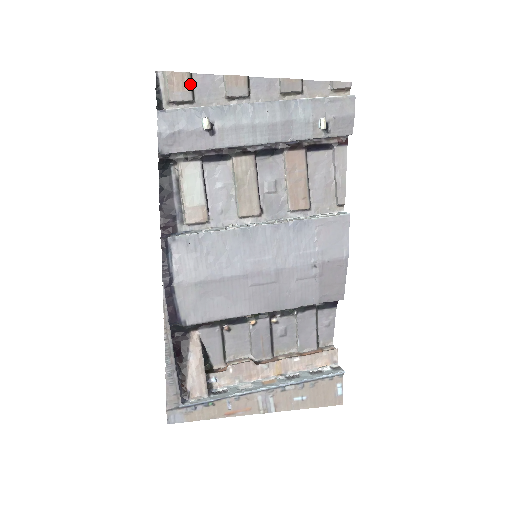
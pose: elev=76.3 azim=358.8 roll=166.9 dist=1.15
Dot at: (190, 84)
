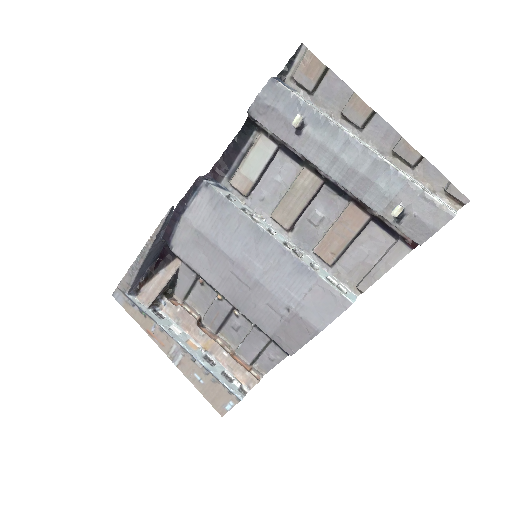
Dot at: (319, 76)
